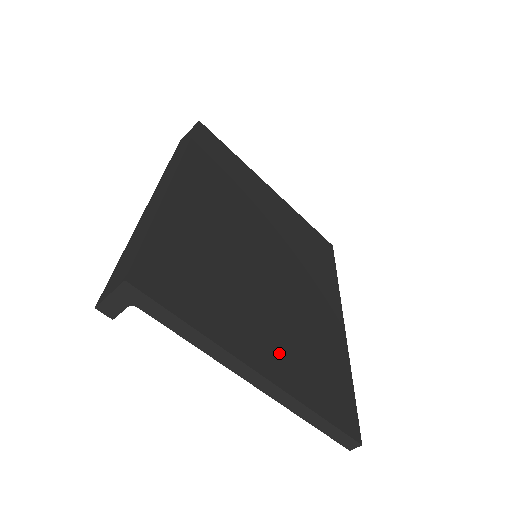
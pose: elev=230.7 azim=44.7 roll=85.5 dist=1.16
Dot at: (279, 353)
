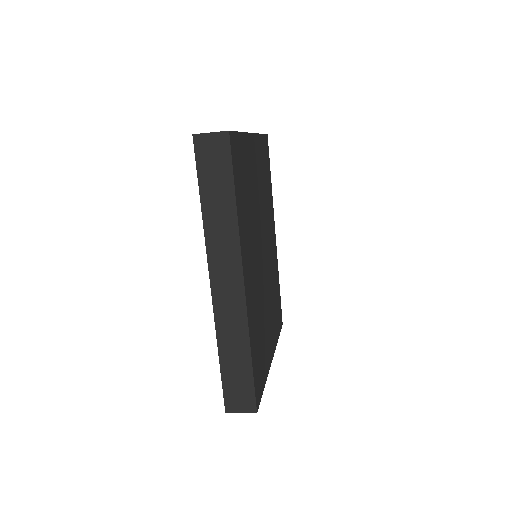
Dot at: (272, 331)
